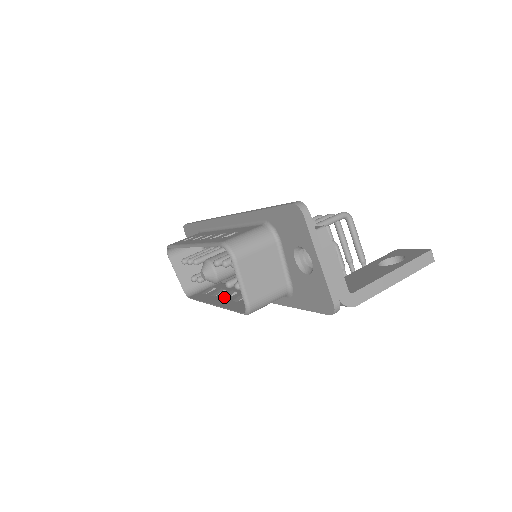
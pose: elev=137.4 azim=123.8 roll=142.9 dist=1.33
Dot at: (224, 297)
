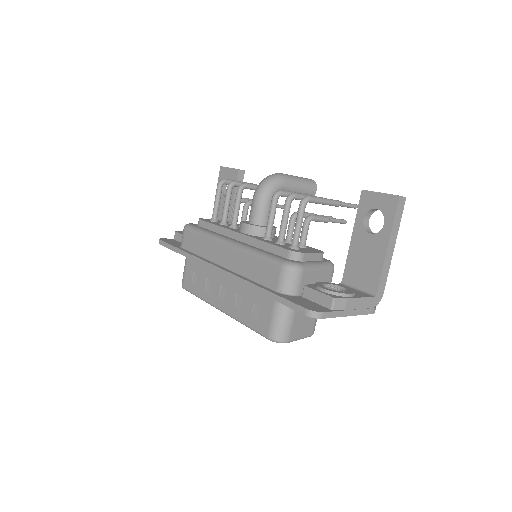
Dot at: occluded
